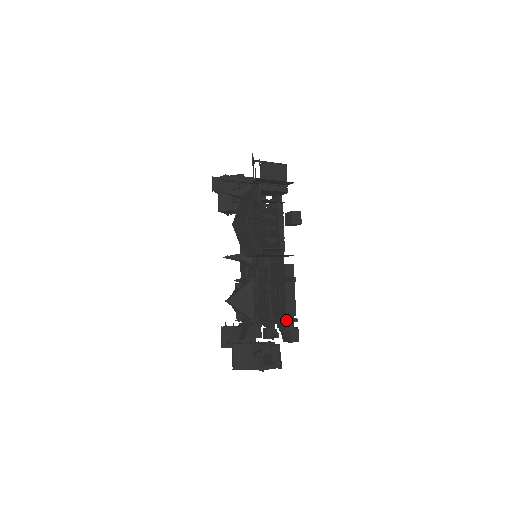
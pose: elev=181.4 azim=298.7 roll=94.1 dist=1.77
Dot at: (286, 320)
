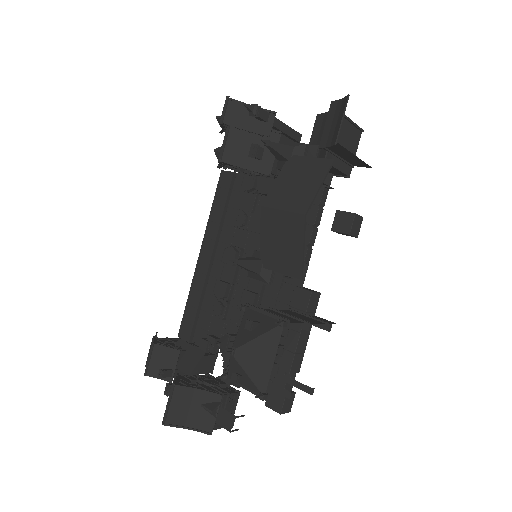
Dot at: (289, 382)
